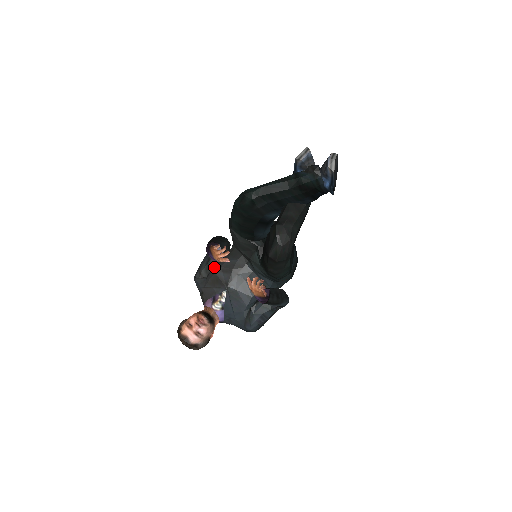
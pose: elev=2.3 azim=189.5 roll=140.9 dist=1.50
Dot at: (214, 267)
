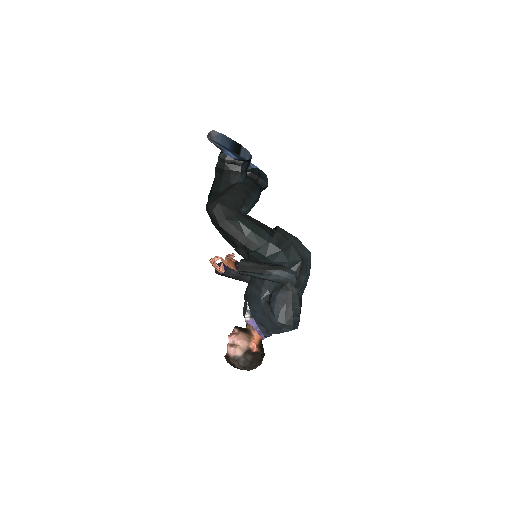
Dot at: occluded
